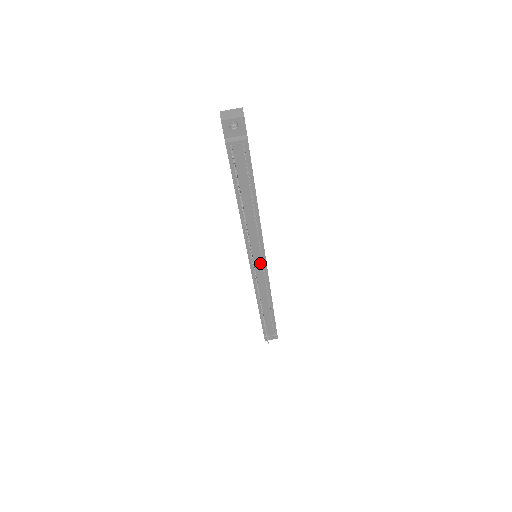
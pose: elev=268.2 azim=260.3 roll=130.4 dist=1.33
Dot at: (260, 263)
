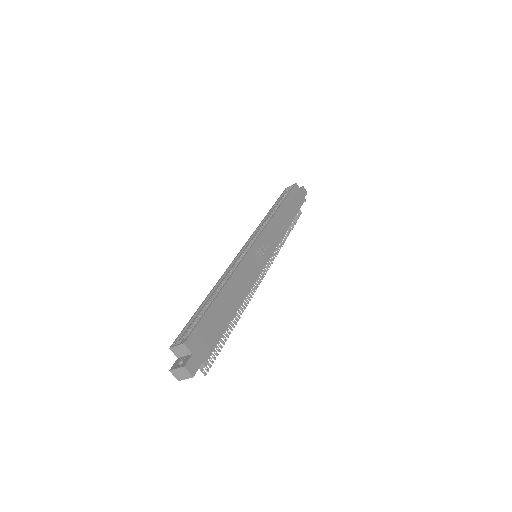
Dot at: occluded
